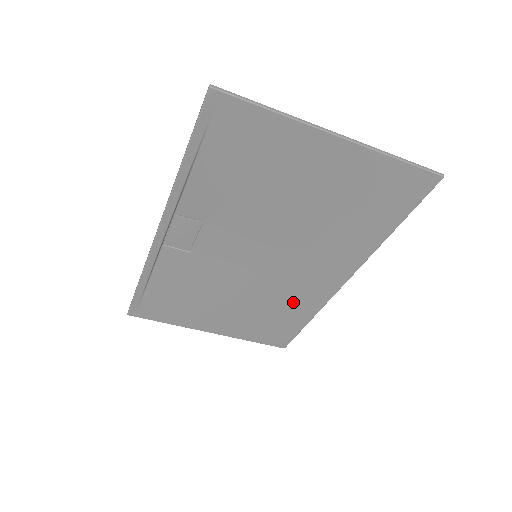
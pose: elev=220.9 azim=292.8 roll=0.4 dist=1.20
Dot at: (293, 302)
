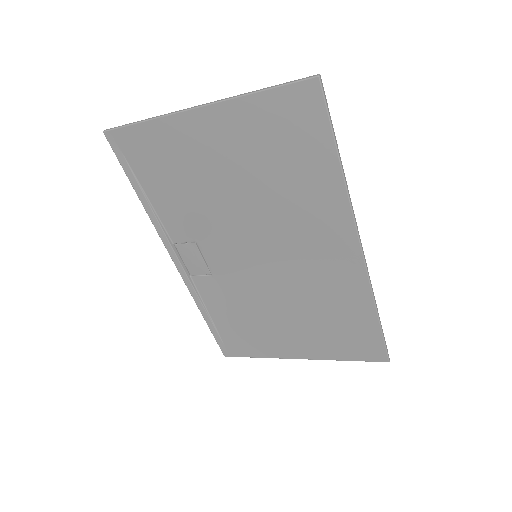
Dot at: (336, 296)
